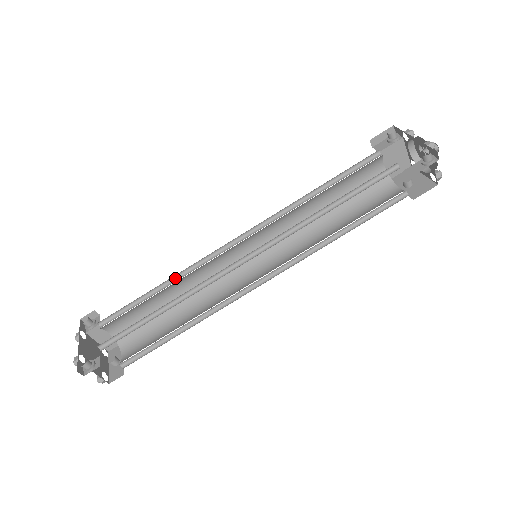
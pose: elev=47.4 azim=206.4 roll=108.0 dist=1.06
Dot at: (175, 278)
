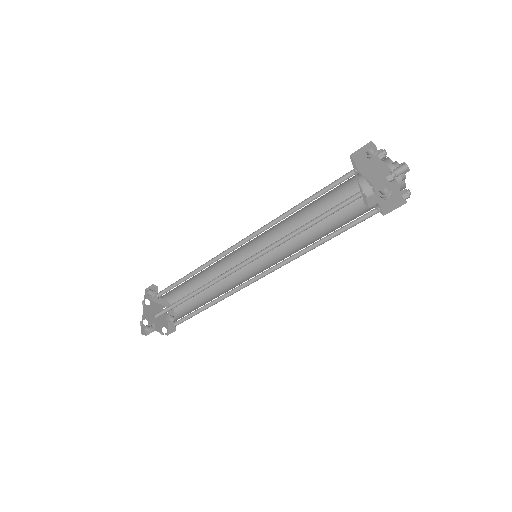
Dot at: (201, 267)
